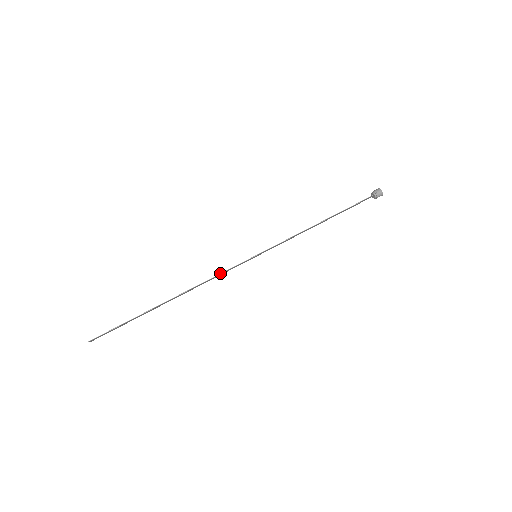
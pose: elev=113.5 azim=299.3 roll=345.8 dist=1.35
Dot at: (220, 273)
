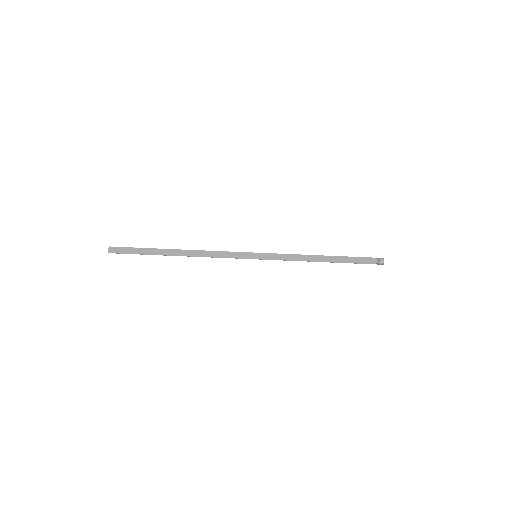
Dot at: occluded
